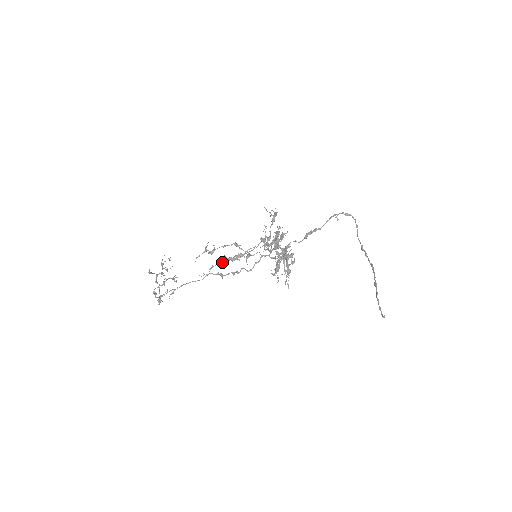
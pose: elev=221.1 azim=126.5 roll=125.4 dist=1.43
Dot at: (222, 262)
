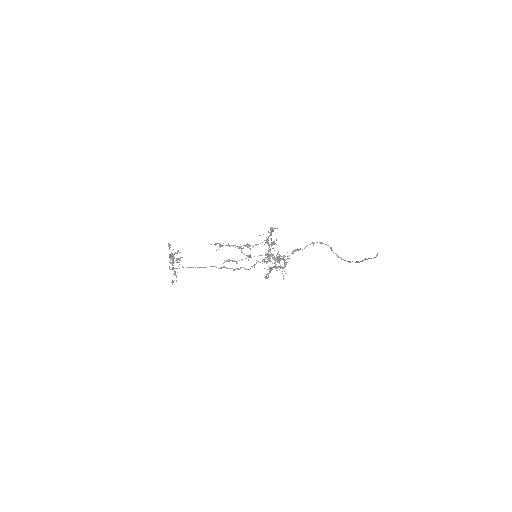
Dot at: (235, 245)
